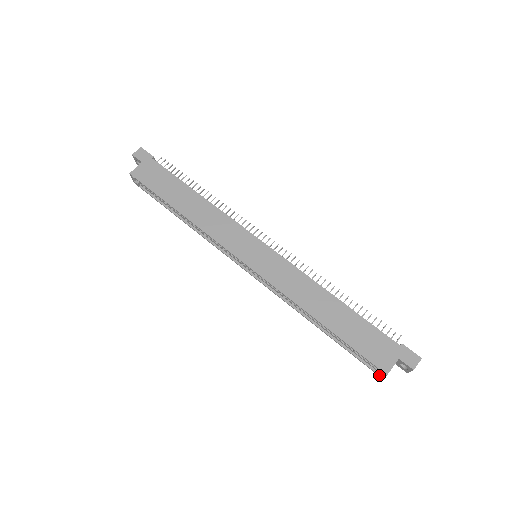
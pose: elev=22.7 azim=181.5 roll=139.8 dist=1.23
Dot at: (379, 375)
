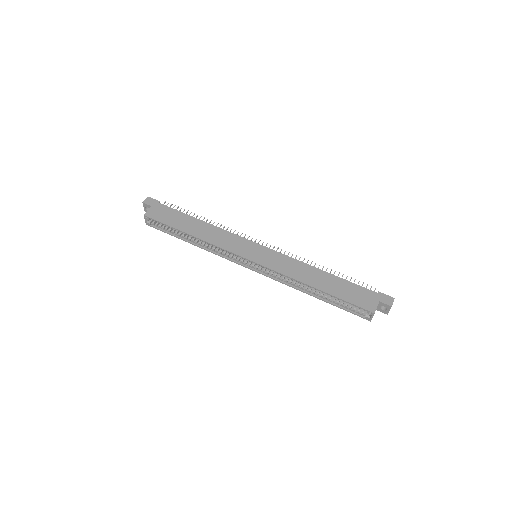
Dot at: (368, 319)
